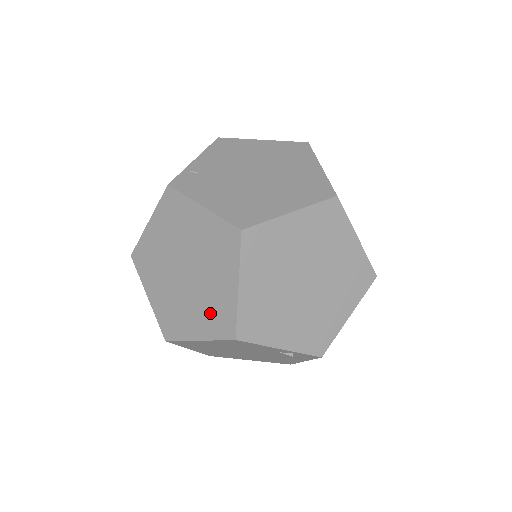
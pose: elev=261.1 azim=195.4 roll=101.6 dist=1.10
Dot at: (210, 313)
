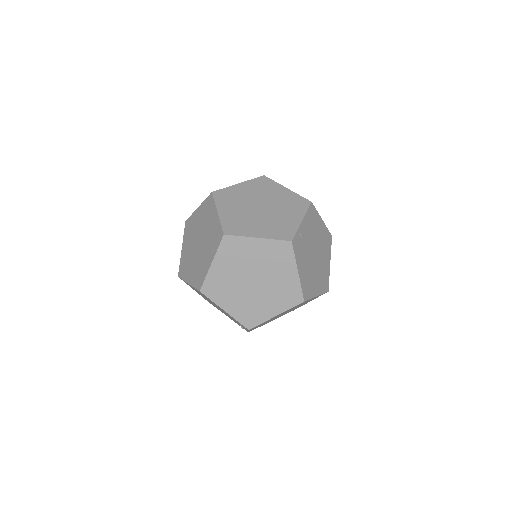
Dot at: (247, 309)
